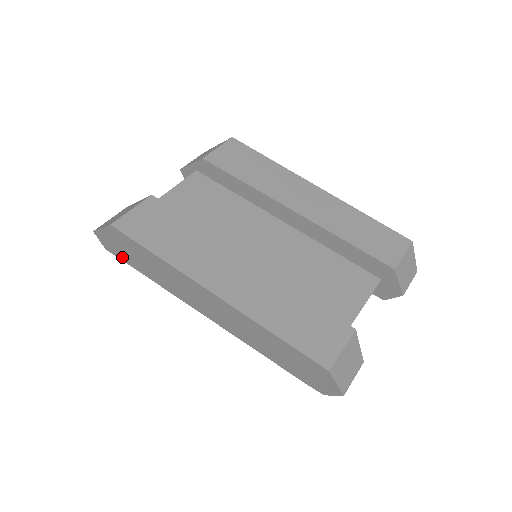
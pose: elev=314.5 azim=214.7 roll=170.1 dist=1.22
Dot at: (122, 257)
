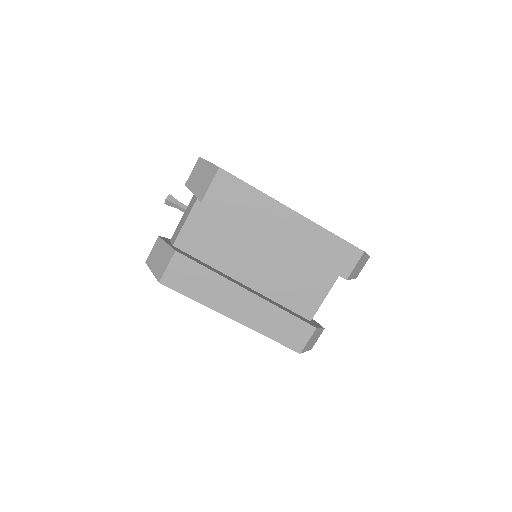
Dot at: occluded
